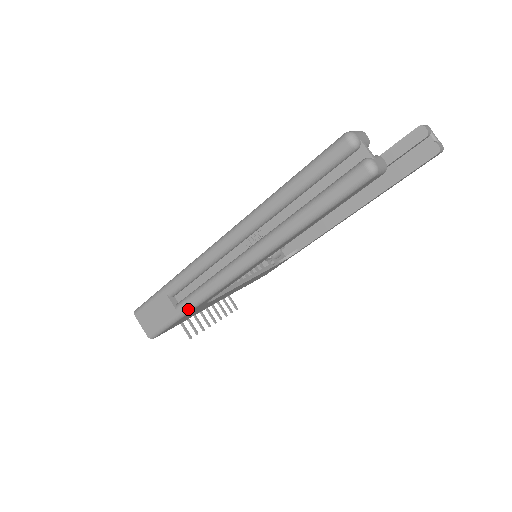
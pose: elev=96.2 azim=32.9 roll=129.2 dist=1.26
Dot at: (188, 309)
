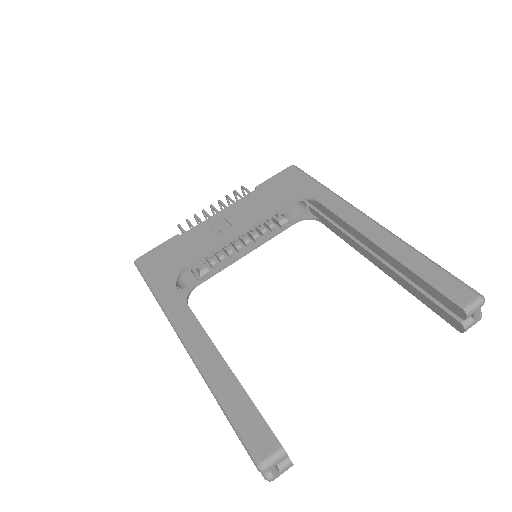
Dot at: occluded
